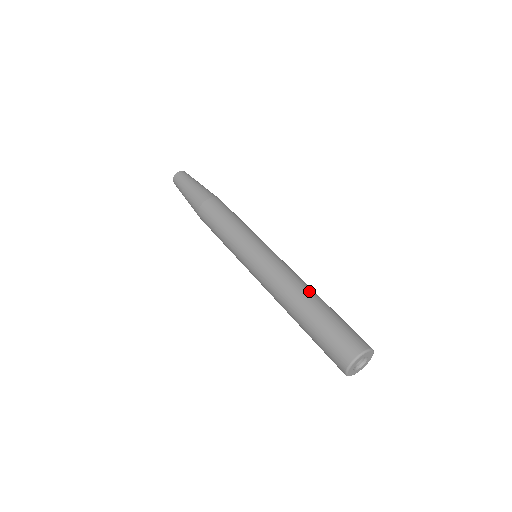
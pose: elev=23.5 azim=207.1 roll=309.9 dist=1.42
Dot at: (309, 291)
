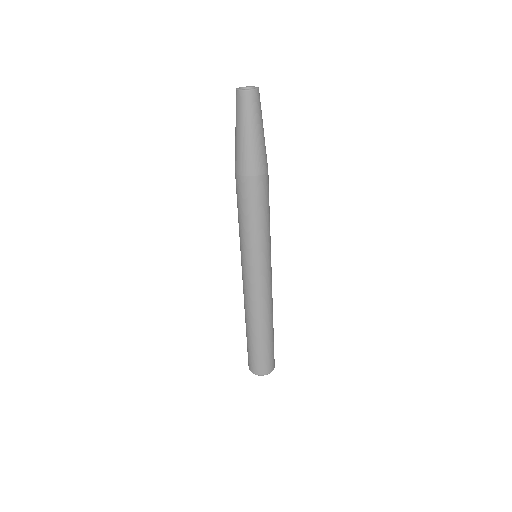
Dot at: (270, 321)
